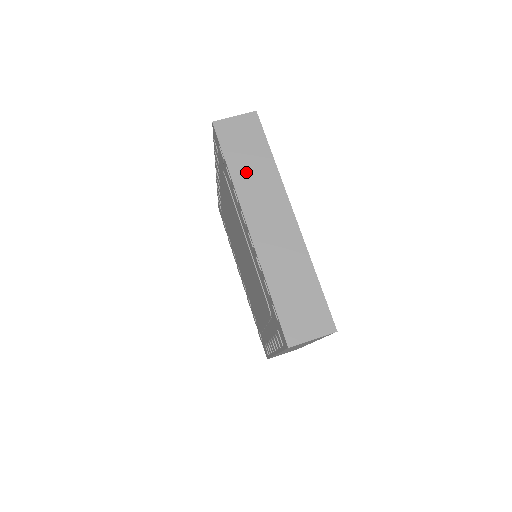
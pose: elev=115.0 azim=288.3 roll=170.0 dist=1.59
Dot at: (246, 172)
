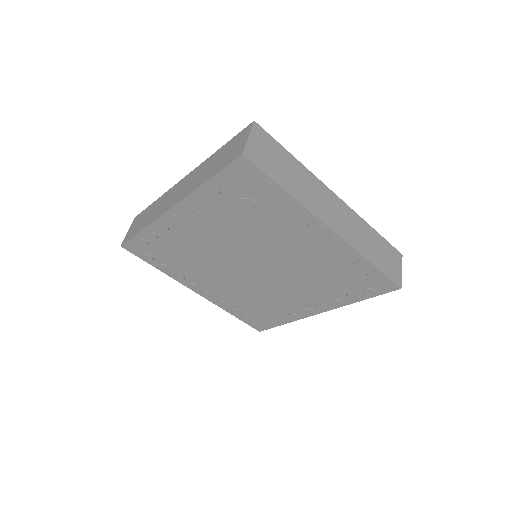
Dot at: (150, 217)
